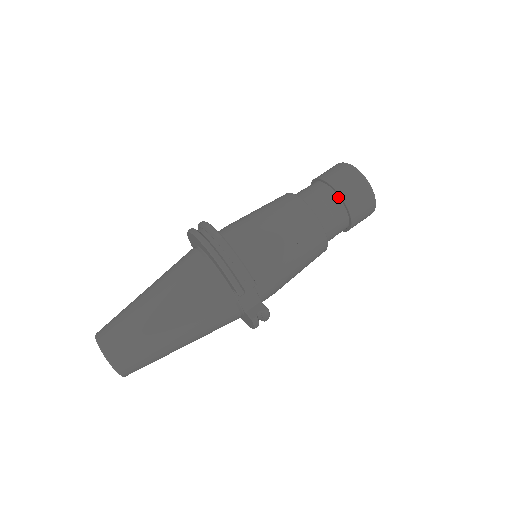
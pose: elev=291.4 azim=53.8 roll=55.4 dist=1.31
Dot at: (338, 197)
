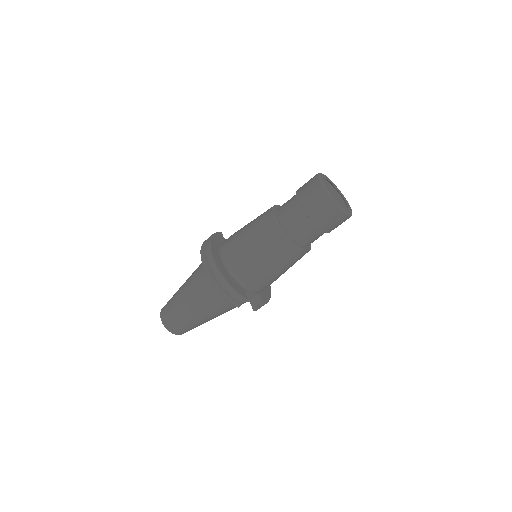
Dot at: (311, 220)
